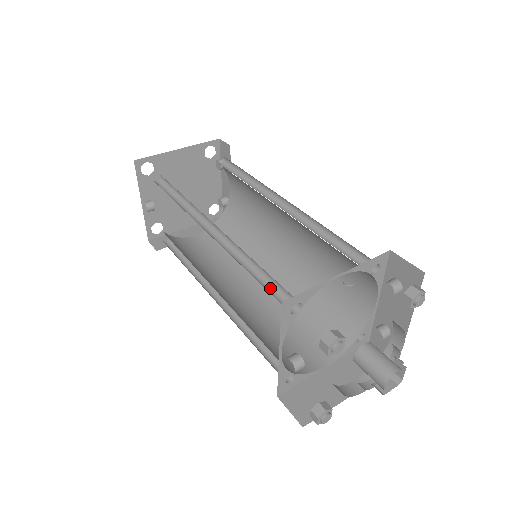
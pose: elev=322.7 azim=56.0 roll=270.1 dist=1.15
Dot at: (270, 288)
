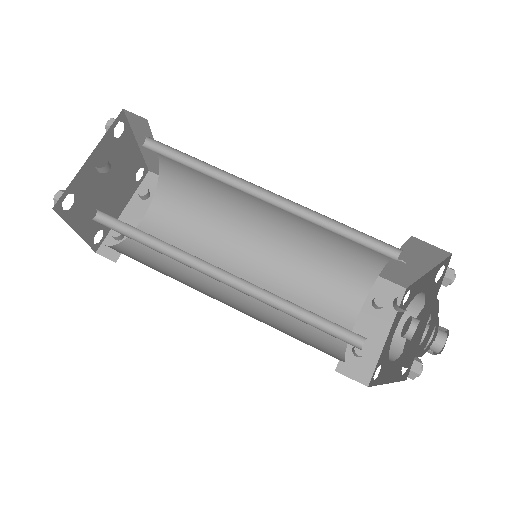
Dot at: (361, 244)
